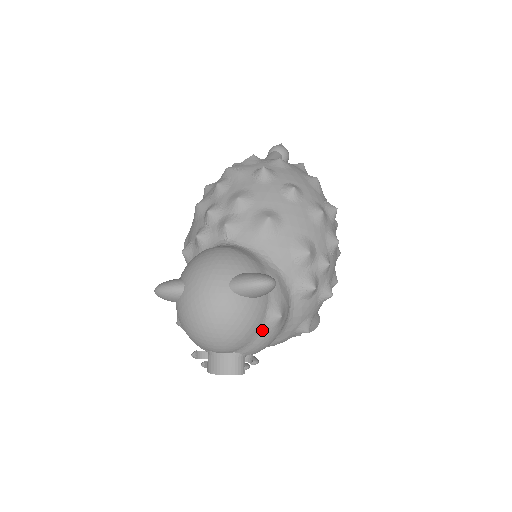
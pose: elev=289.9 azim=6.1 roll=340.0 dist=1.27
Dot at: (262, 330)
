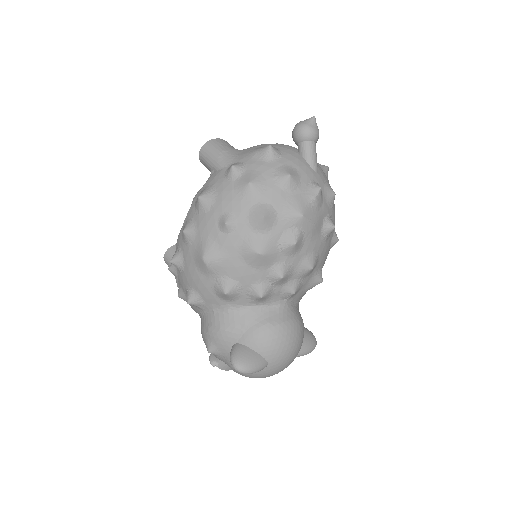
Dot at: occluded
